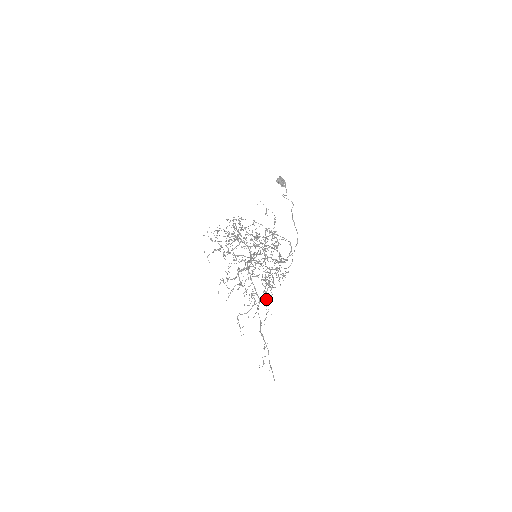
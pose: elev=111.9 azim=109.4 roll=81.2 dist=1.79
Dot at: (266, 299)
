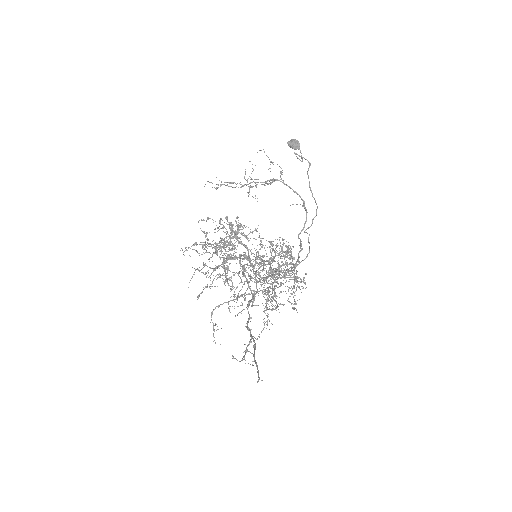
Dot at: (265, 303)
